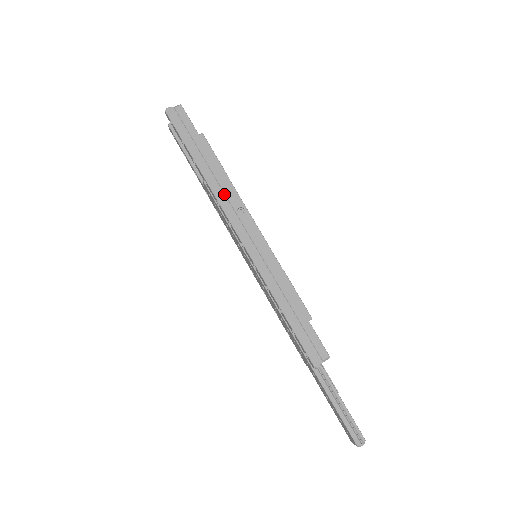
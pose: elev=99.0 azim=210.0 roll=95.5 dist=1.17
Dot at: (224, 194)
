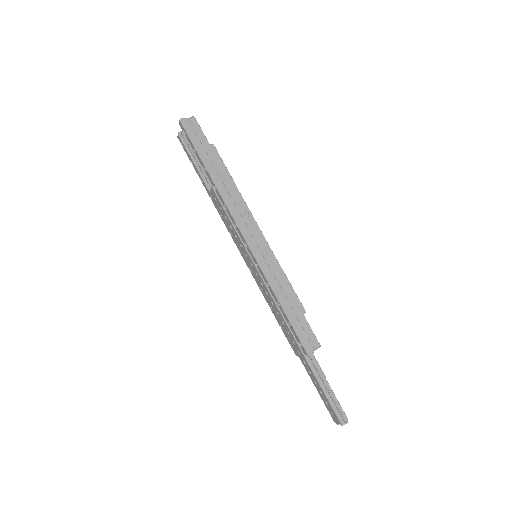
Dot at: (231, 199)
